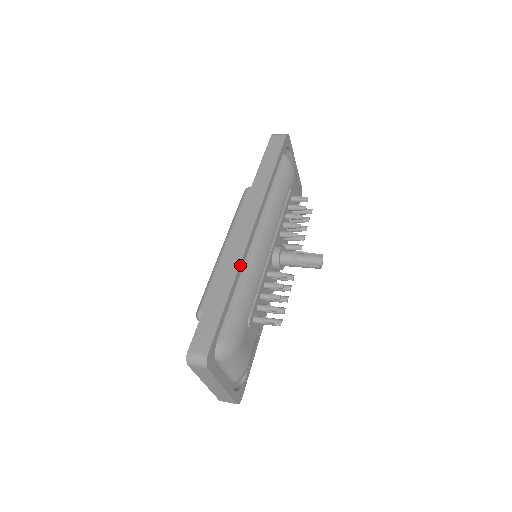
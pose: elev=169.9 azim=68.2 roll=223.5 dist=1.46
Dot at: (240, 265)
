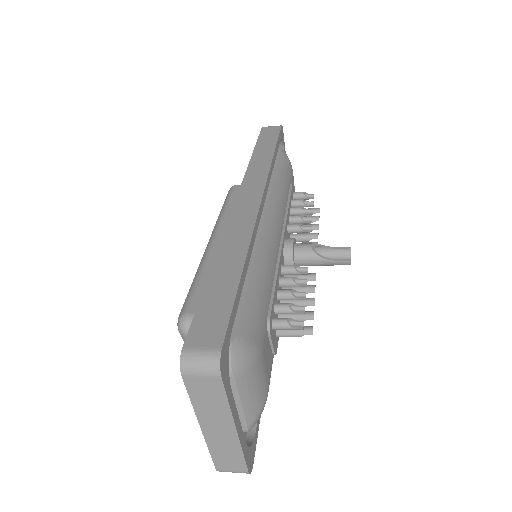
Dot at: (252, 237)
